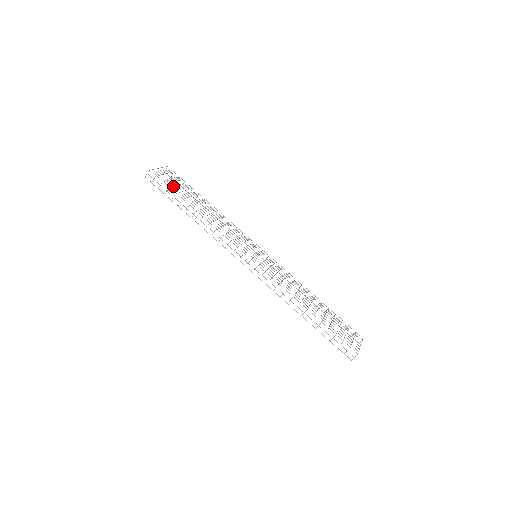
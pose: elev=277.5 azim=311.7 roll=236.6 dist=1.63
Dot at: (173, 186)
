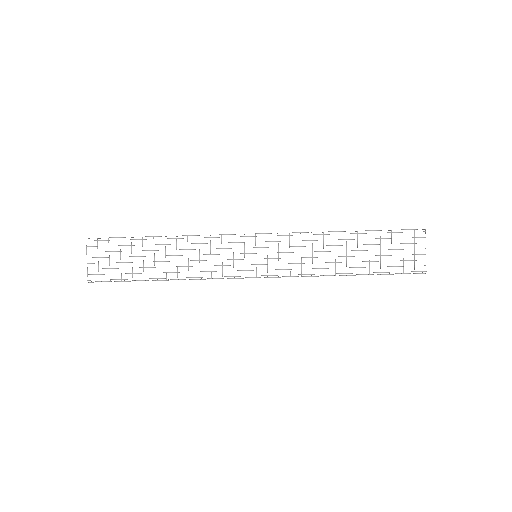
Dot at: occluded
